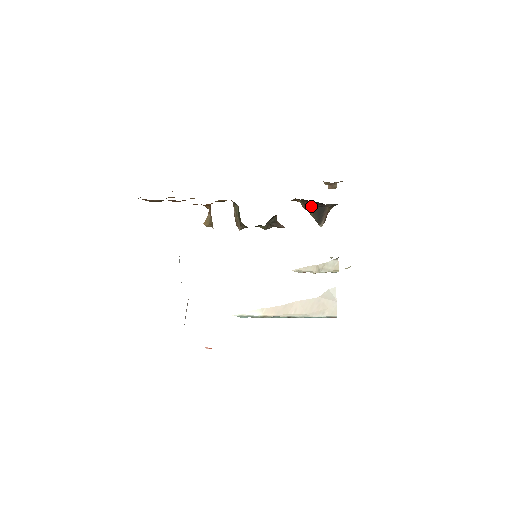
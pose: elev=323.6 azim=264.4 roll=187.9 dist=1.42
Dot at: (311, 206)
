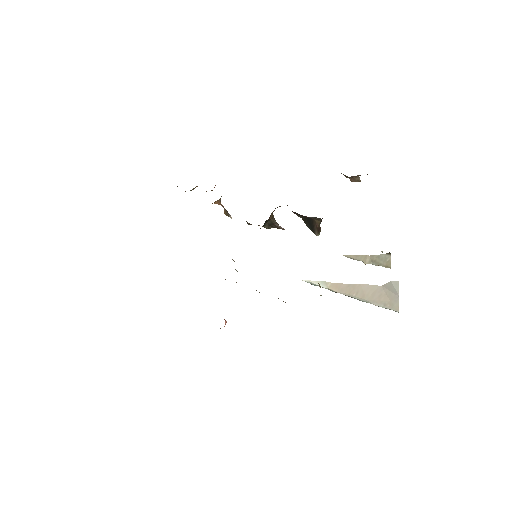
Dot at: occluded
